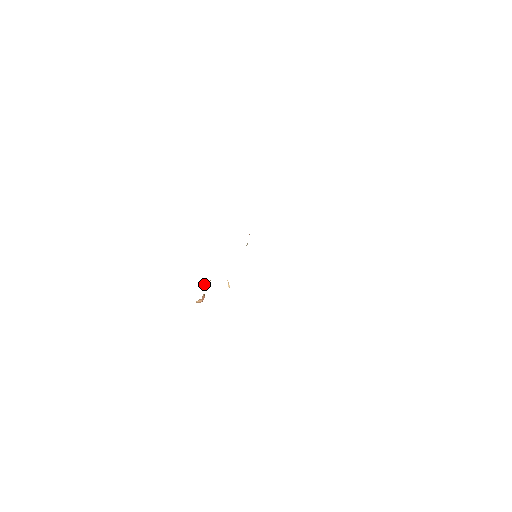
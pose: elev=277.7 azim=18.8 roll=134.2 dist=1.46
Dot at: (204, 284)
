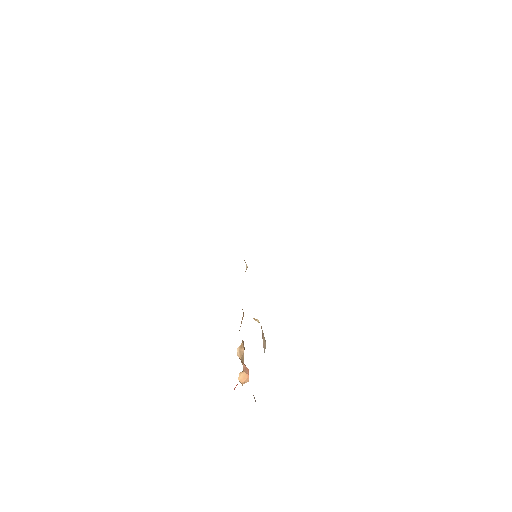
Dot at: occluded
